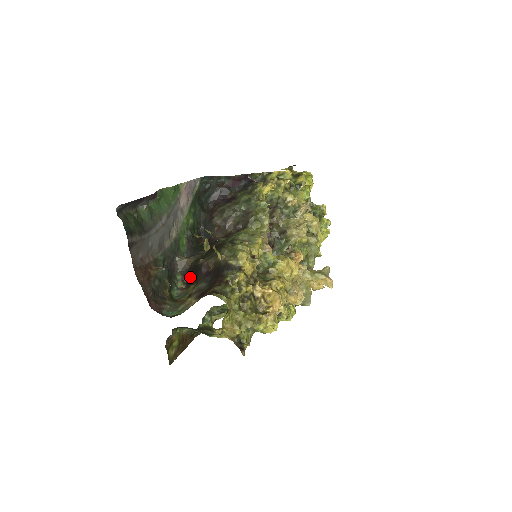
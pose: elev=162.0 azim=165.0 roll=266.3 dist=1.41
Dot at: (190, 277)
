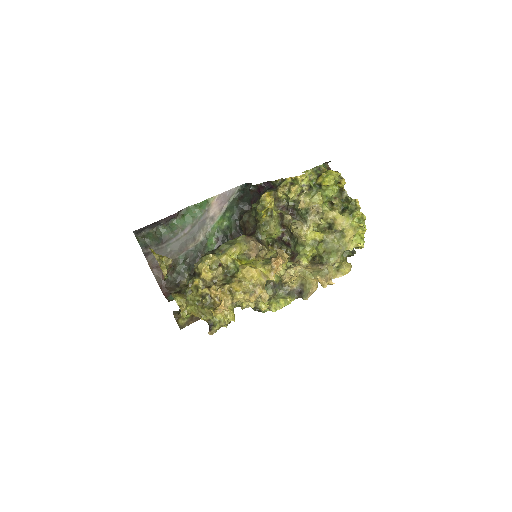
Dot at: occluded
